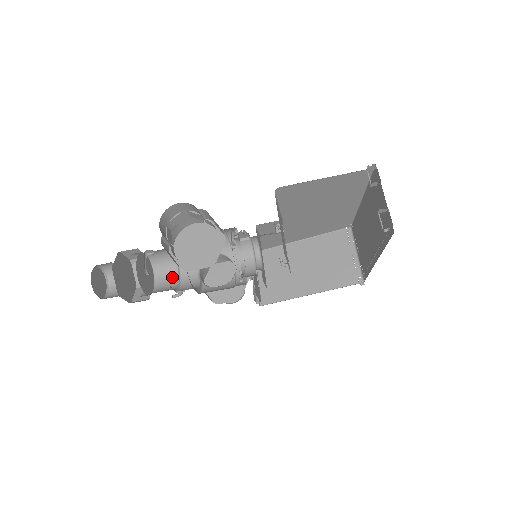
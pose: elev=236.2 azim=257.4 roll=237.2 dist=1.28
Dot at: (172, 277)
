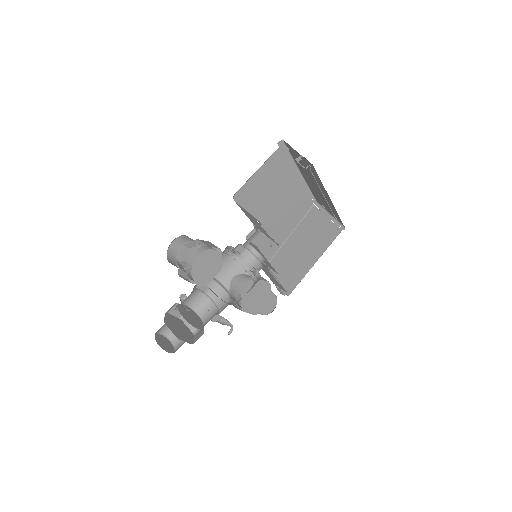
Dot at: (212, 311)
